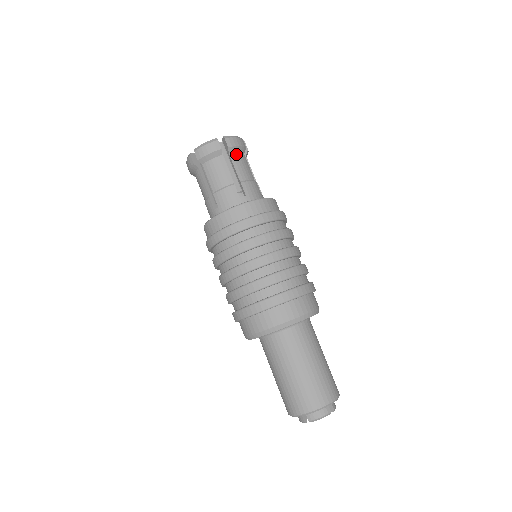
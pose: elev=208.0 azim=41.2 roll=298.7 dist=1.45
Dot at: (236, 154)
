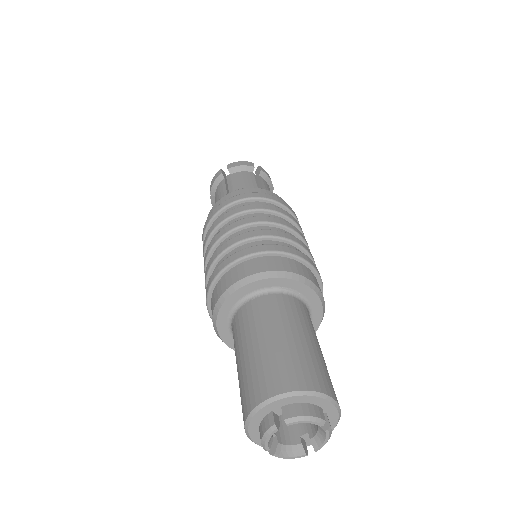
Dot at: (265, 181)
